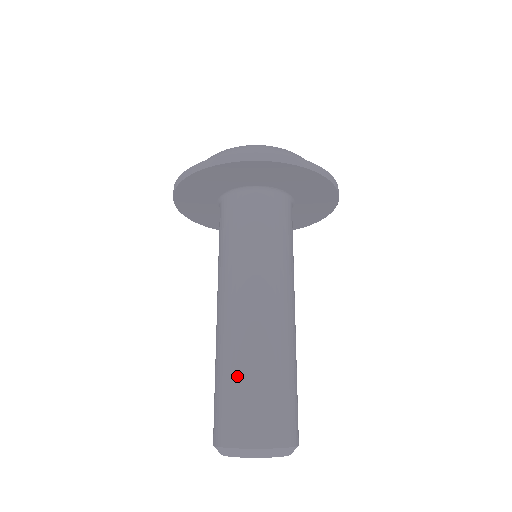
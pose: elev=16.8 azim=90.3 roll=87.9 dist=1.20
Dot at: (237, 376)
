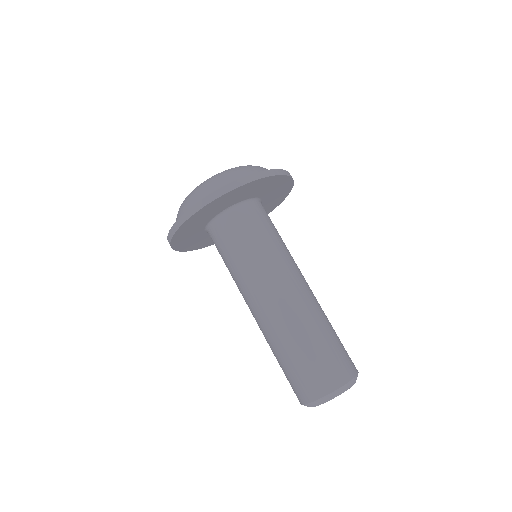
Dot at: (281, 358)
